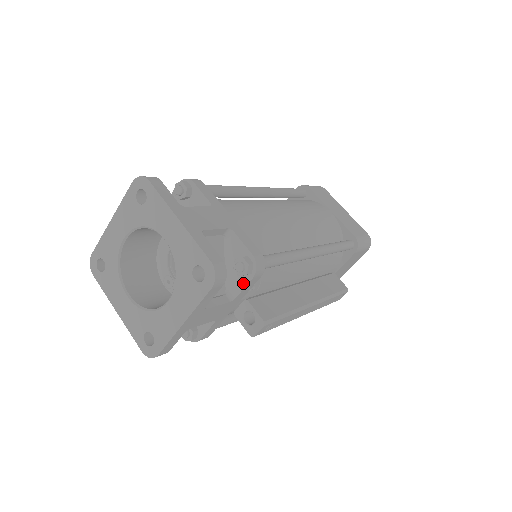
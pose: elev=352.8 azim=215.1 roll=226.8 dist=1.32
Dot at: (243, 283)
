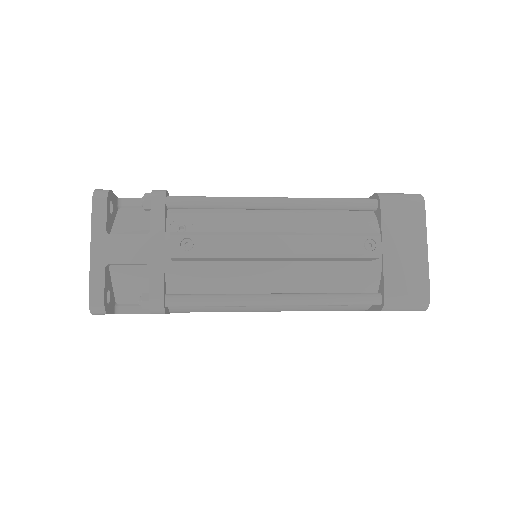
Dot at: (151, 214)
